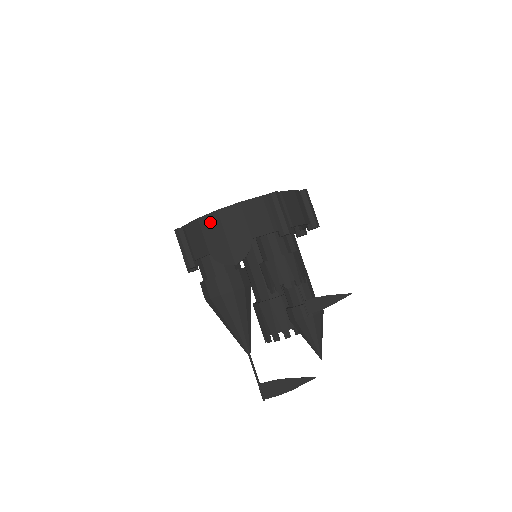
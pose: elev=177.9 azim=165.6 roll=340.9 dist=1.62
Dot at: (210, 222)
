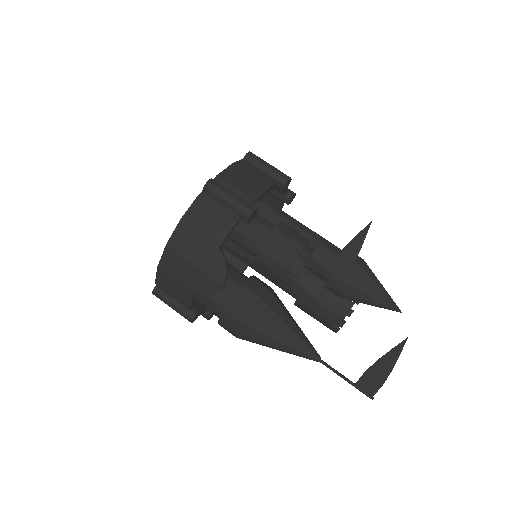
Dot at: (169, 262)
